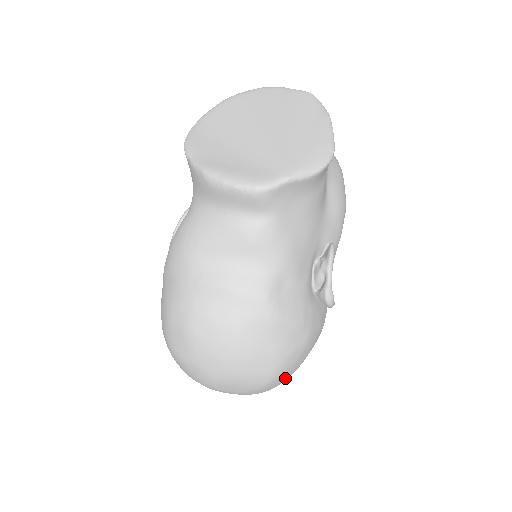
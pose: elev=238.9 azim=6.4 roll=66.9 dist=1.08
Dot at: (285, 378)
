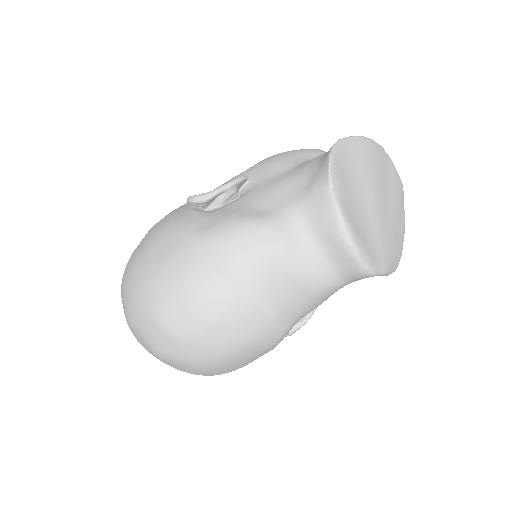
Dot at: occluded
